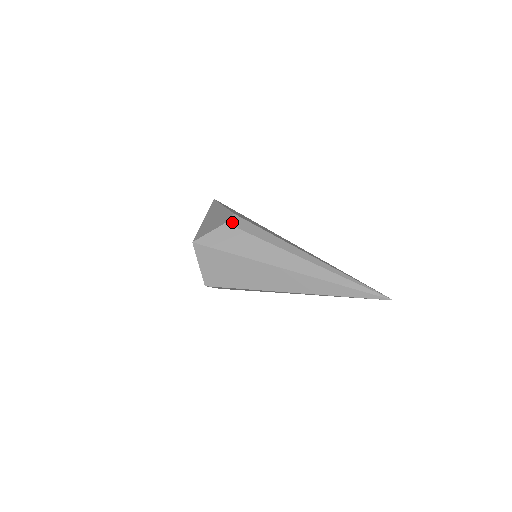
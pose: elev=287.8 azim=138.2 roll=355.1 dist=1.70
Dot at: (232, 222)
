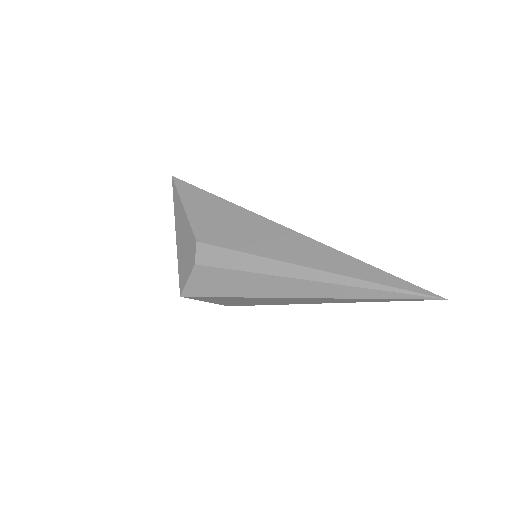
Dot at: (200, 259)
